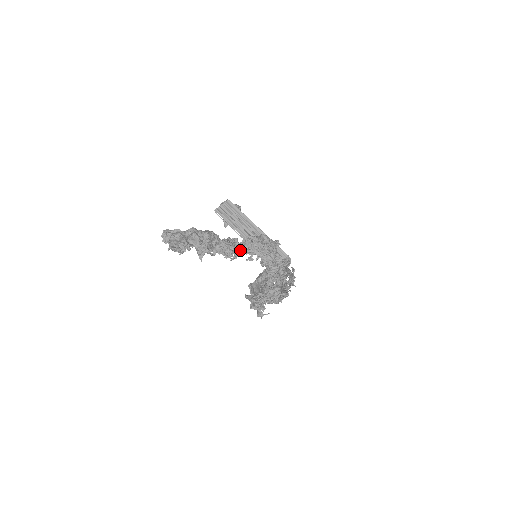
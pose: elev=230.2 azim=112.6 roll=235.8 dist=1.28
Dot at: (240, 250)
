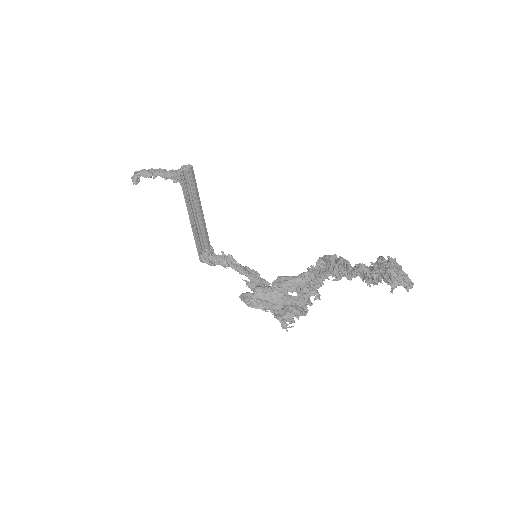
Dot at: occluded
